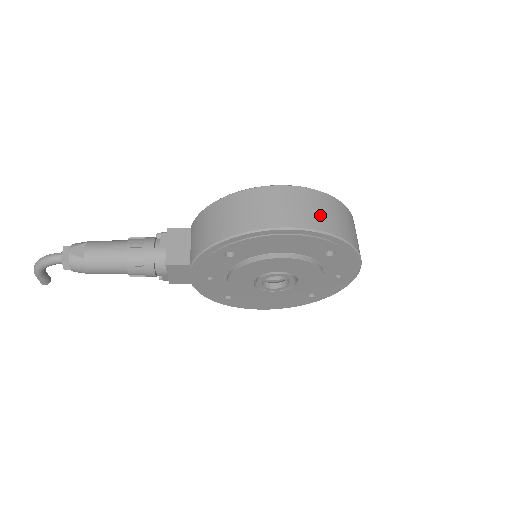
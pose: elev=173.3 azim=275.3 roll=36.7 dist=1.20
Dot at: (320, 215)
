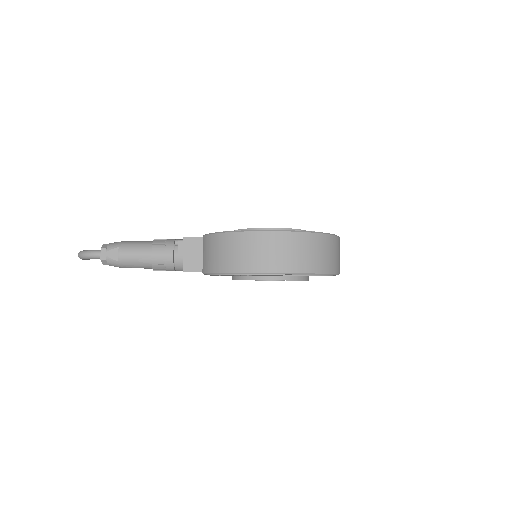
Dot at: (306, 258)
